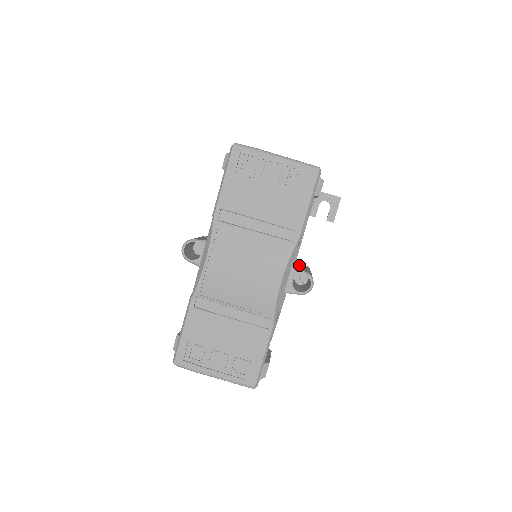
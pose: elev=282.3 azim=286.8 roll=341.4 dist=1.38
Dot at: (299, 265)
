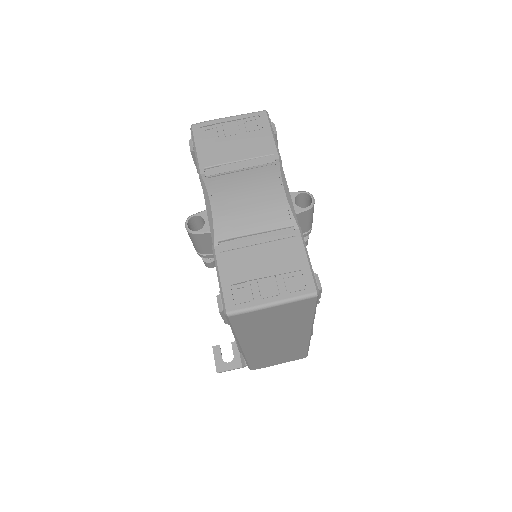
Dot at: occluded
